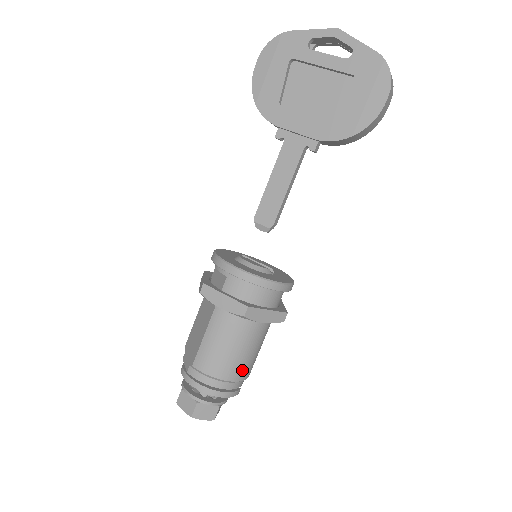
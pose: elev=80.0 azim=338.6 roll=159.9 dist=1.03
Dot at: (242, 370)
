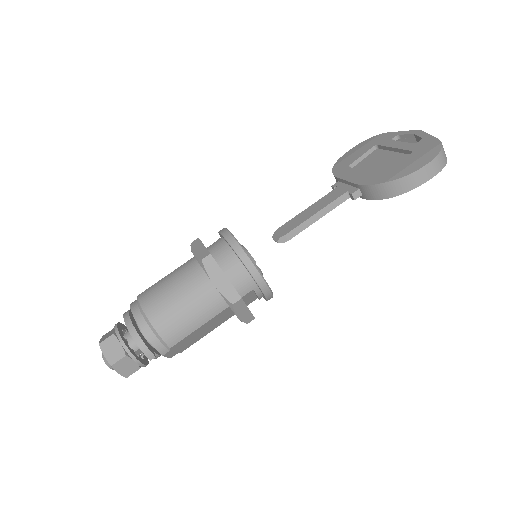
Dot at: (168, 323)
